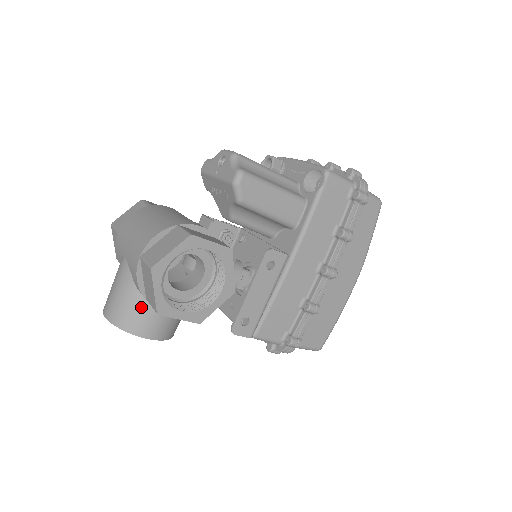
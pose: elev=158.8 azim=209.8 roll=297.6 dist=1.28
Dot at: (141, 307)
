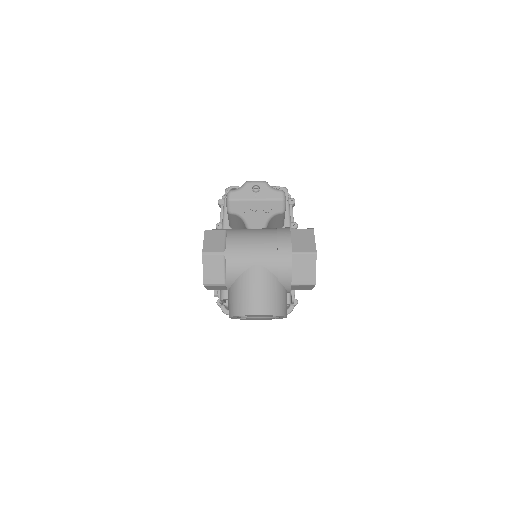
Dot at: (283, 294)
